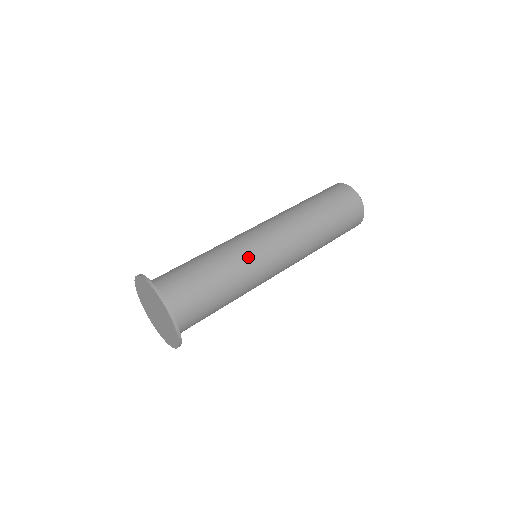
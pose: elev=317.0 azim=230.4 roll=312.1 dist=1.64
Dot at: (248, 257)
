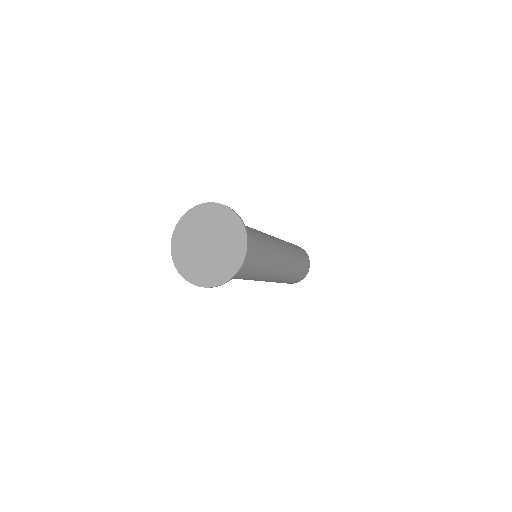
Dot at: occluded
